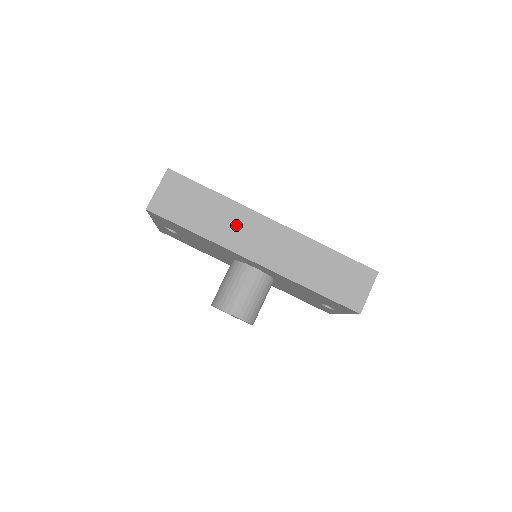
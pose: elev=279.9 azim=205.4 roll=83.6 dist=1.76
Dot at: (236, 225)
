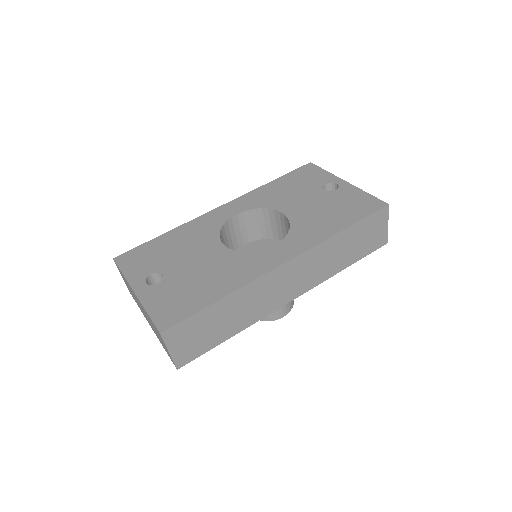
Dot at: (258, 299)
